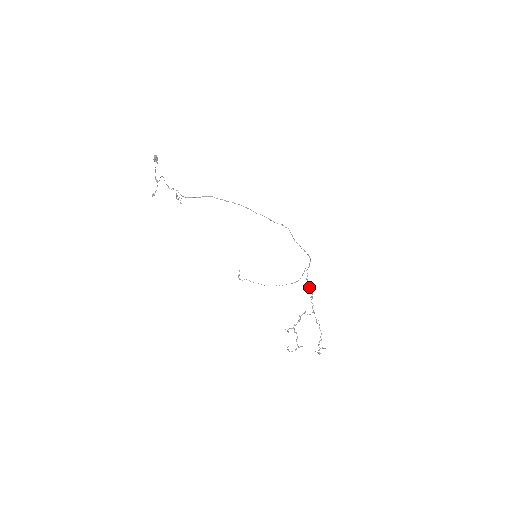
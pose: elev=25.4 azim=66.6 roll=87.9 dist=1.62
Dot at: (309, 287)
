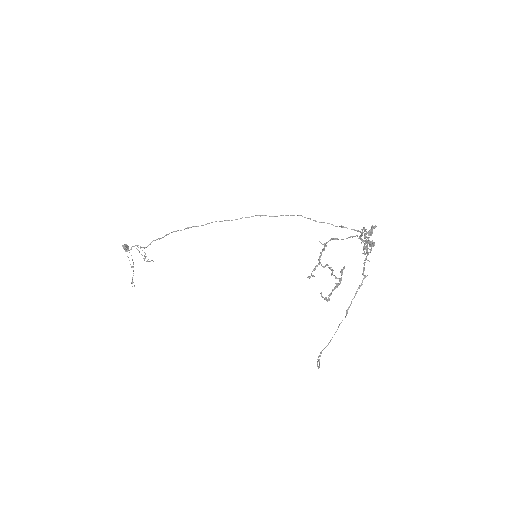
Dot at: (370, 250)
